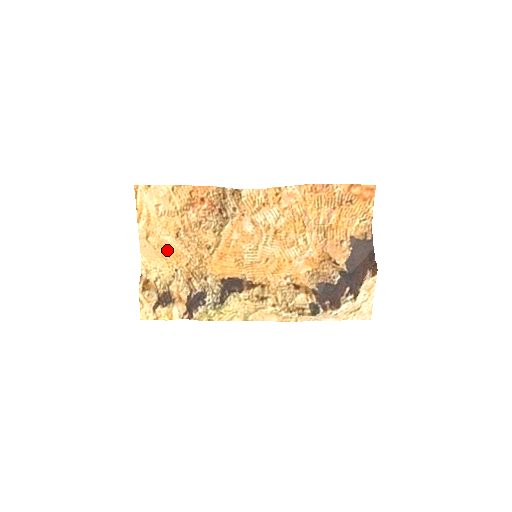
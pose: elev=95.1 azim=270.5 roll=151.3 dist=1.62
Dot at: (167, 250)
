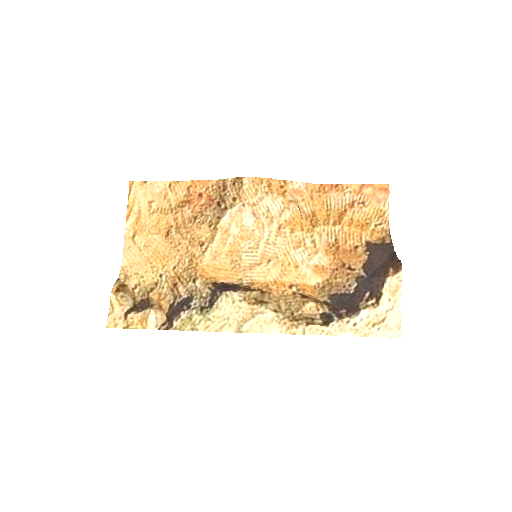
Dot at: (154, 251)
